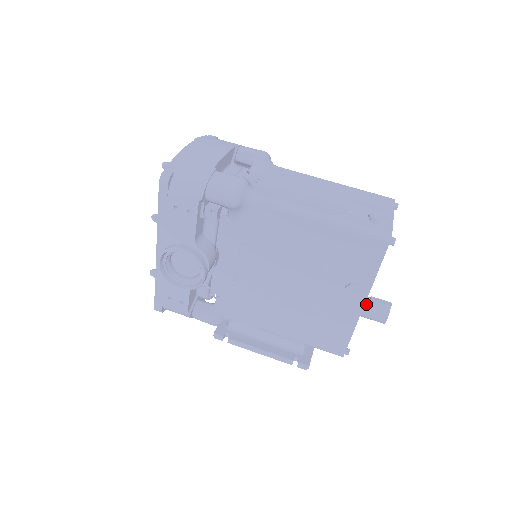
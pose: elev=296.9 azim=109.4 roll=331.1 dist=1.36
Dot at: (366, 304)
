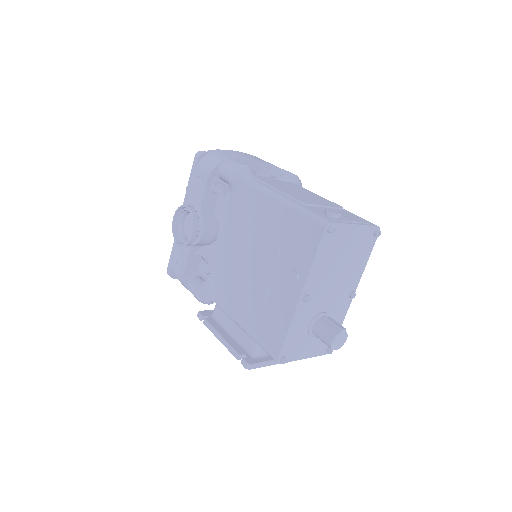
Dot at: (303, 299)
